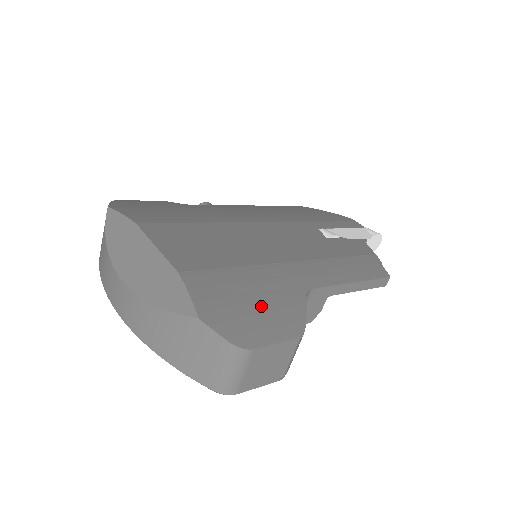
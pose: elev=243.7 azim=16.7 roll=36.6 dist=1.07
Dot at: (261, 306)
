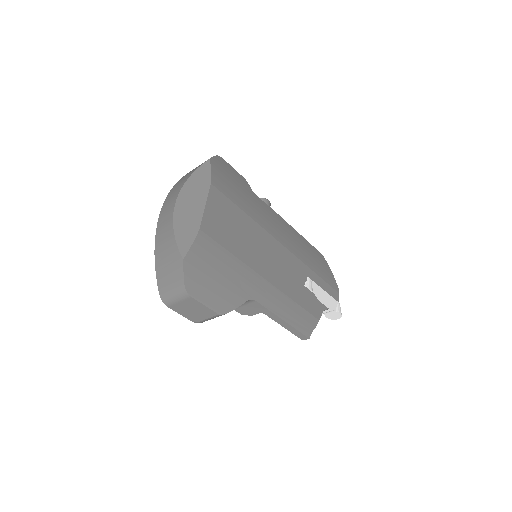
Dot at: (219, 283)
